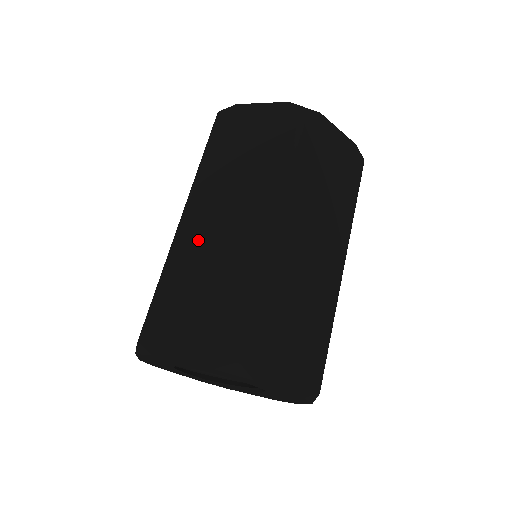
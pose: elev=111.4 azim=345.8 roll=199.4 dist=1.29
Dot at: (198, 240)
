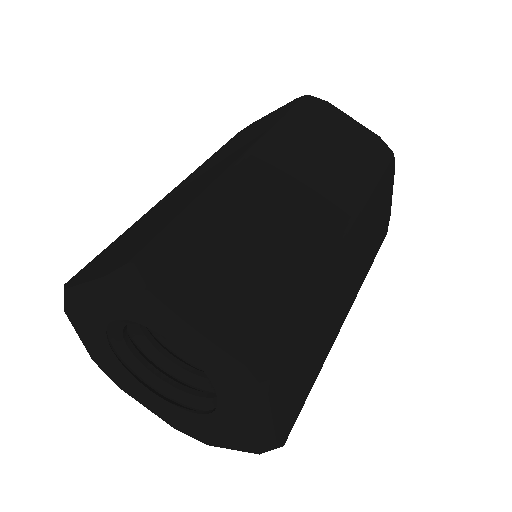
Dot at: (167, 200)
